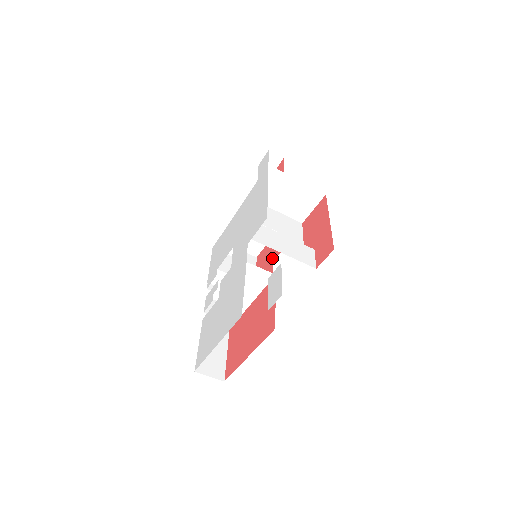
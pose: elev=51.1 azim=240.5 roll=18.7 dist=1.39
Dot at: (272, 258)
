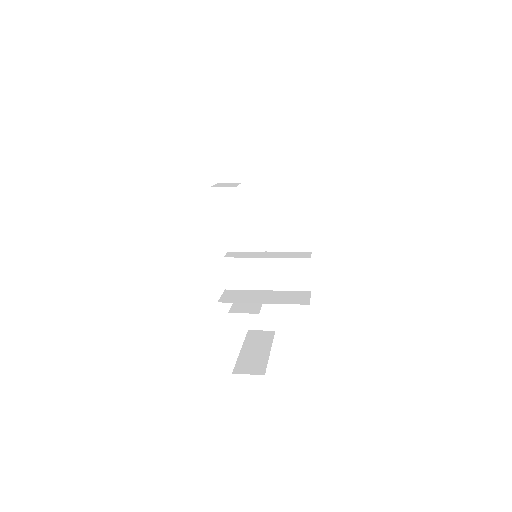
Dot at: occluded
